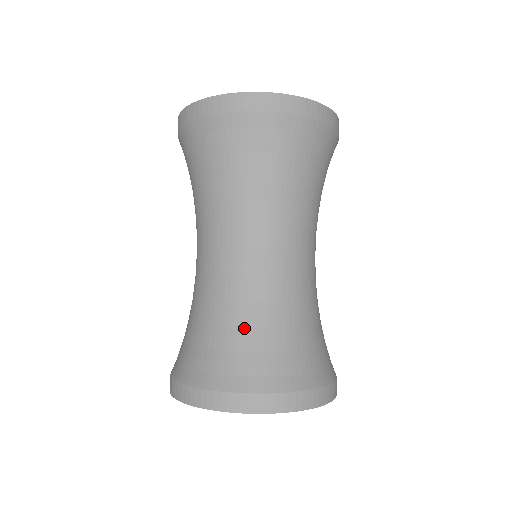
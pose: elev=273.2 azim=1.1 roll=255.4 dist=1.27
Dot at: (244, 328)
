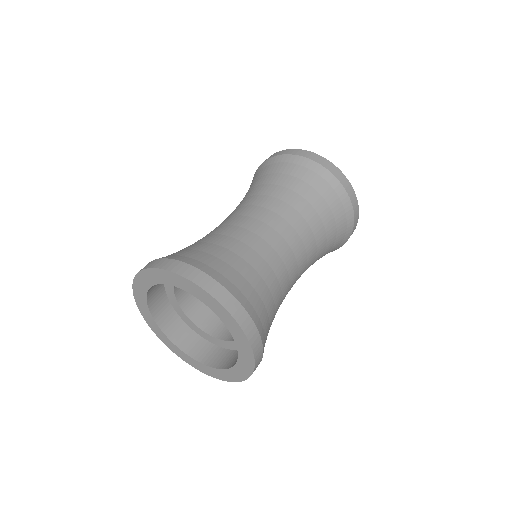
Dot at: (196, 243)
